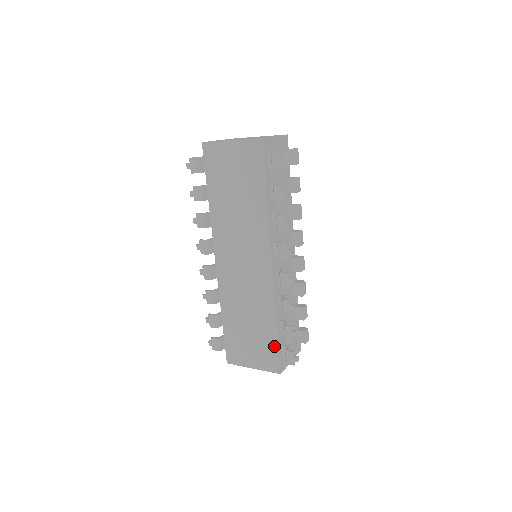
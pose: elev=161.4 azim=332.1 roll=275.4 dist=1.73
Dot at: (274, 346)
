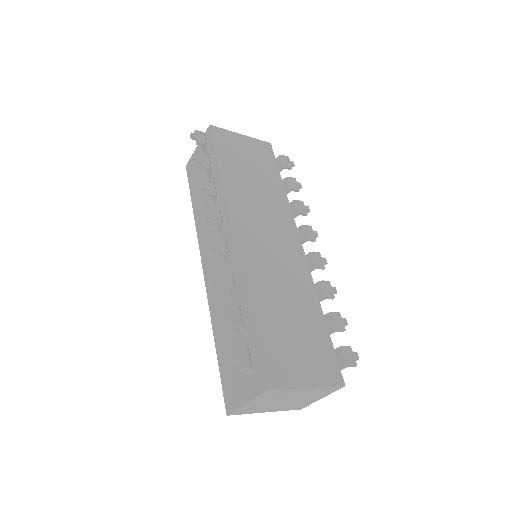
Dot at: (327, 343)
